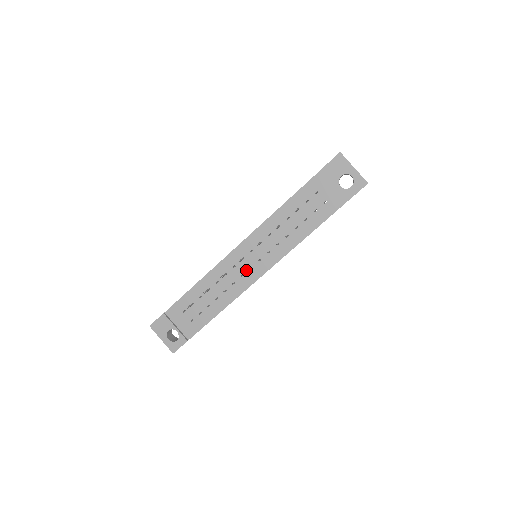
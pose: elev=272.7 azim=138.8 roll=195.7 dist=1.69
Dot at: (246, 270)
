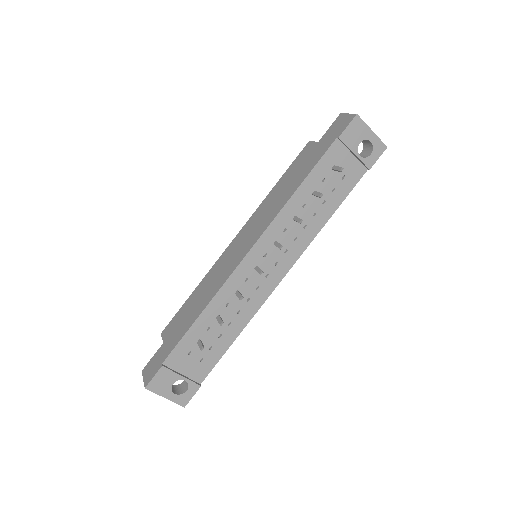
Dot at: (261, 280)
